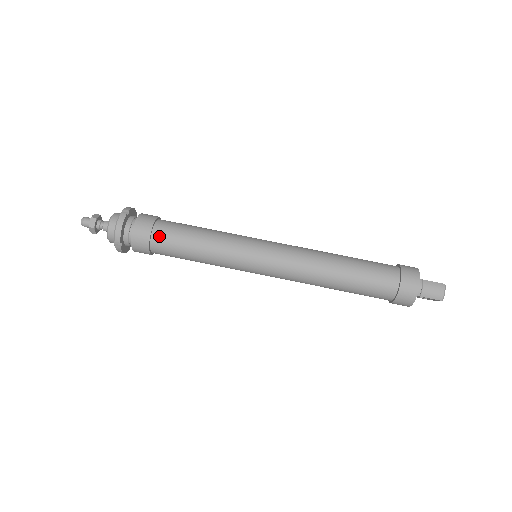
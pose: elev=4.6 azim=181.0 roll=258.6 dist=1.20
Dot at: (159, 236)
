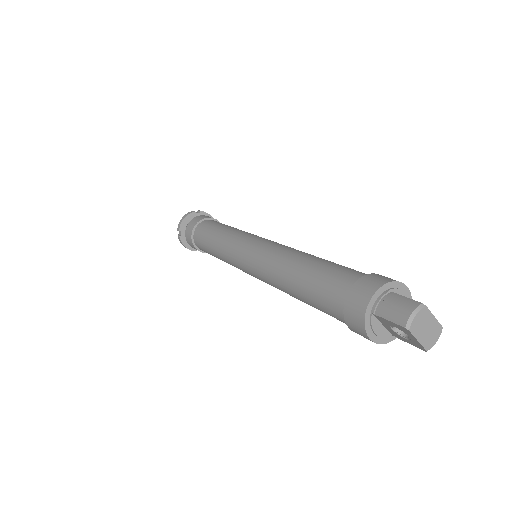
Dot at: (200, 227)
